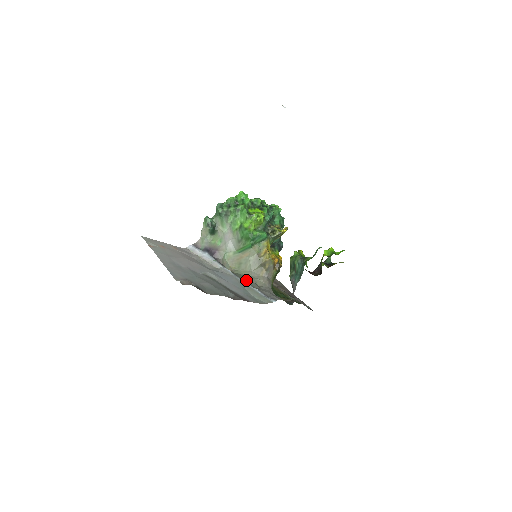
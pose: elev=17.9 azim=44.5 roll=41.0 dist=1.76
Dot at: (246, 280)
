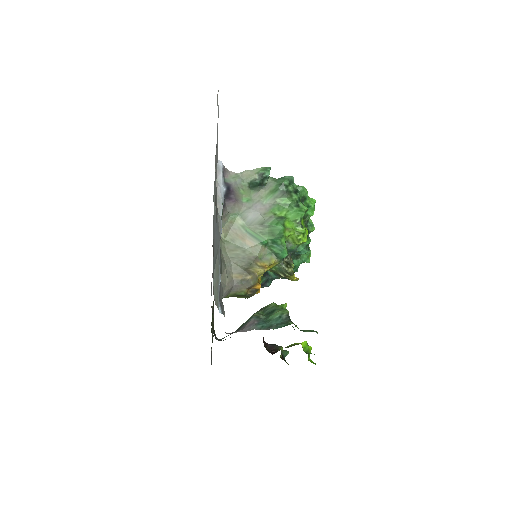
Dot at: occluded
